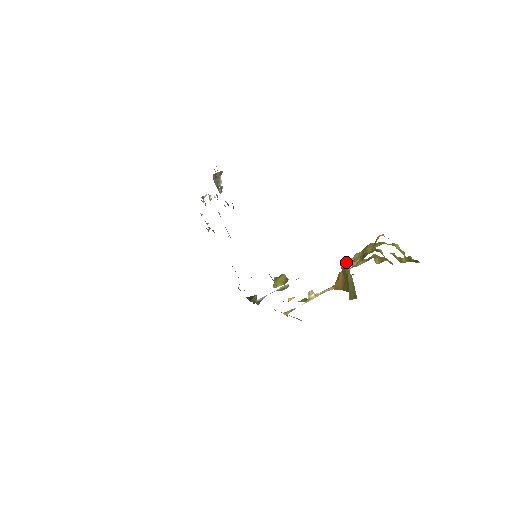
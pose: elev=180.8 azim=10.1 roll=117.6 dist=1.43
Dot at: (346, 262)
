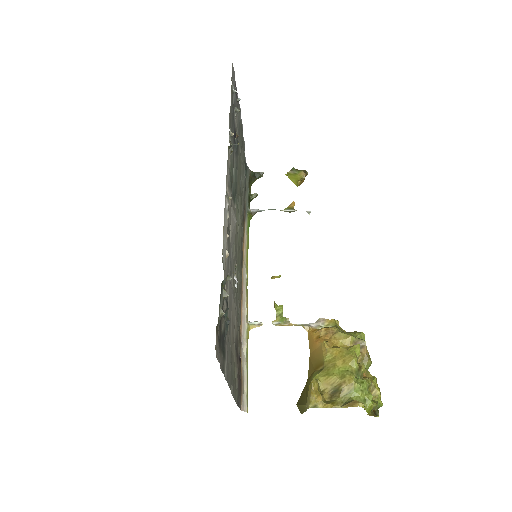
Dot at: (312, 398)
